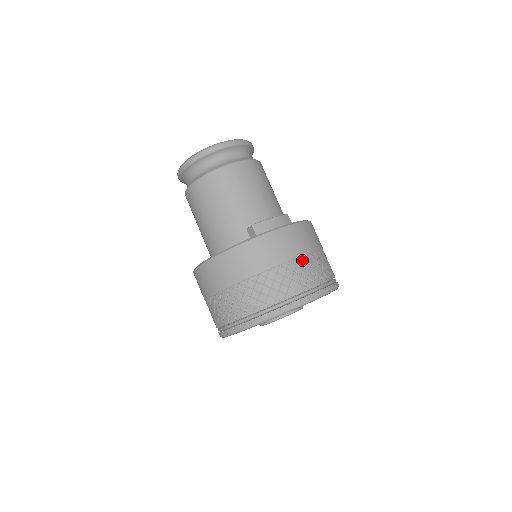
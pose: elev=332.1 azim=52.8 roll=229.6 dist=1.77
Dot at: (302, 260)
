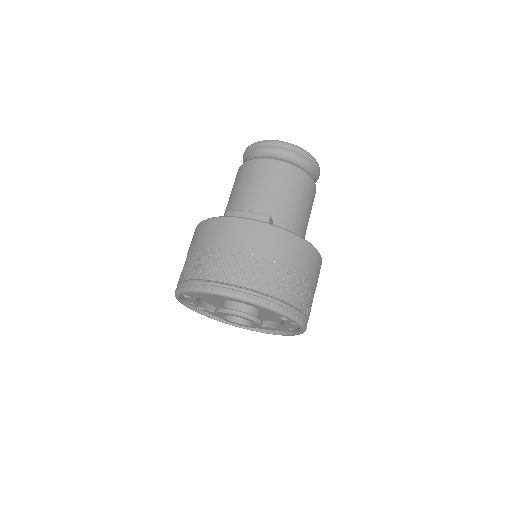
Dot at: (231, 253)
